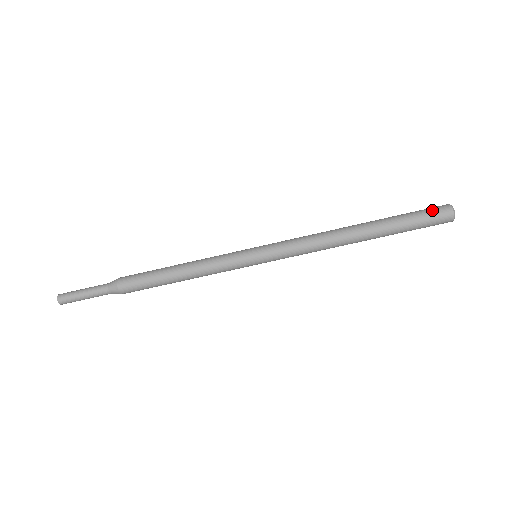
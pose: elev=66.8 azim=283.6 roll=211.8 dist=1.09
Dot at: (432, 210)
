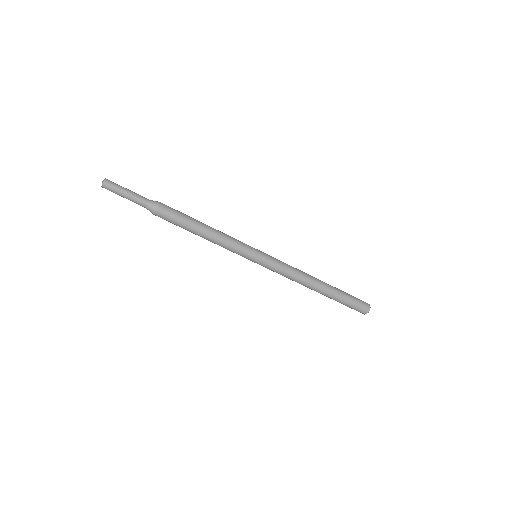
Dot at: (361, 302)
